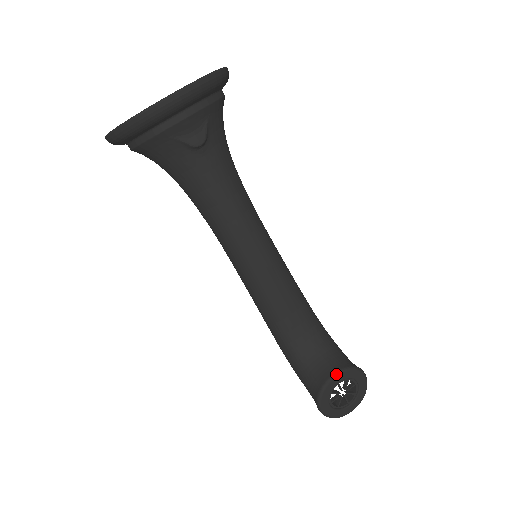
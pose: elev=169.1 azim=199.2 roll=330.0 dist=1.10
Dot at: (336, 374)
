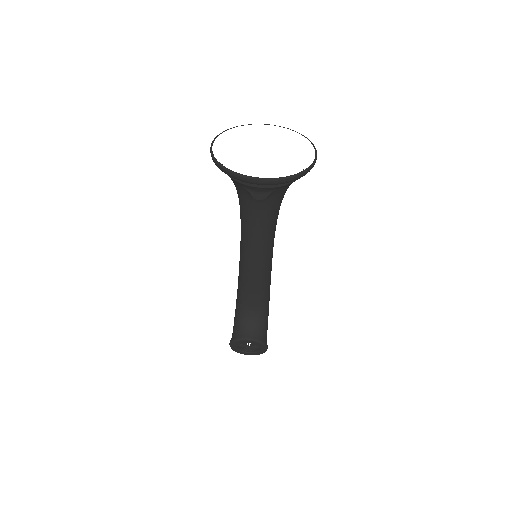
Dot at: (250, 340)
